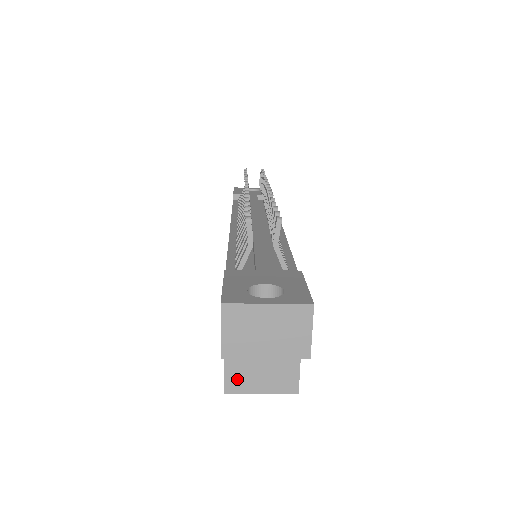
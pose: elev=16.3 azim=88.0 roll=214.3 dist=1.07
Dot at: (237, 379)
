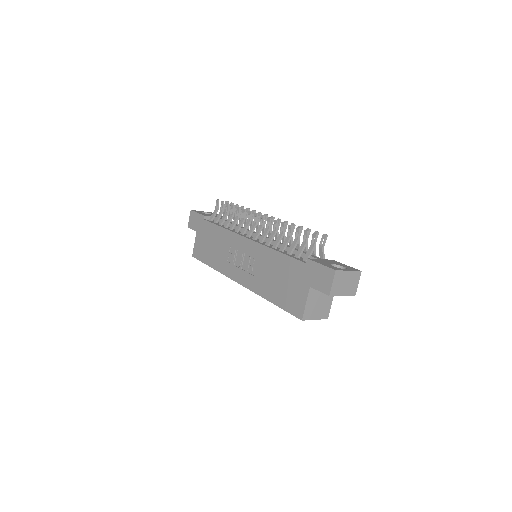
Dot at: (308, 313)
